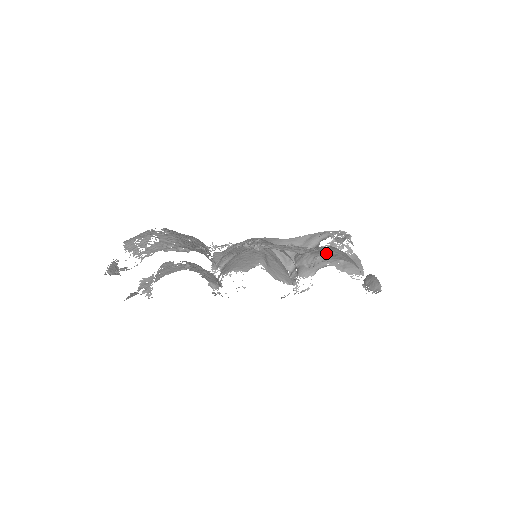
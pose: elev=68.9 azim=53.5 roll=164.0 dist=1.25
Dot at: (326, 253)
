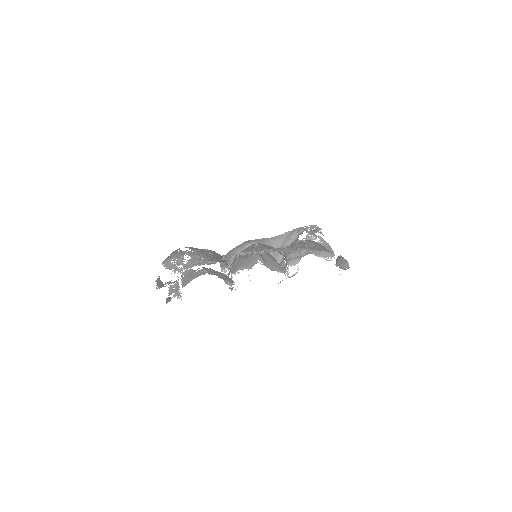
Dot at: (307, 247)
